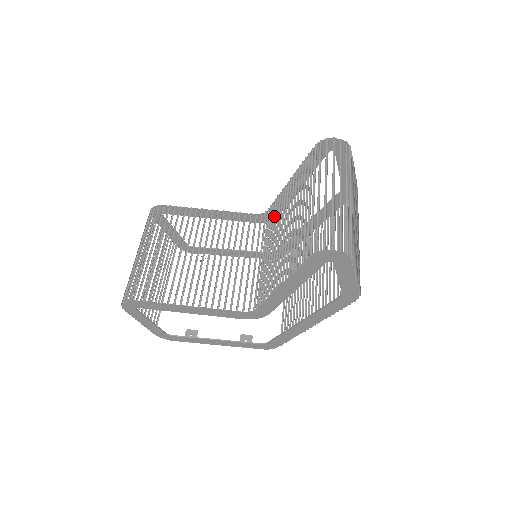
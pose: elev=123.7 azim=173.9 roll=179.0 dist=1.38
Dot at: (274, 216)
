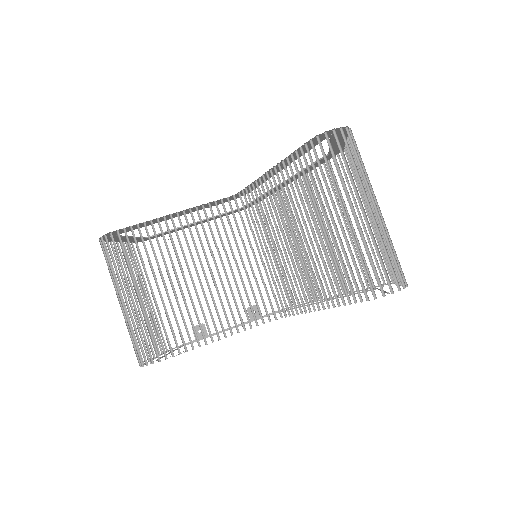
Dot at: (260, 207)
